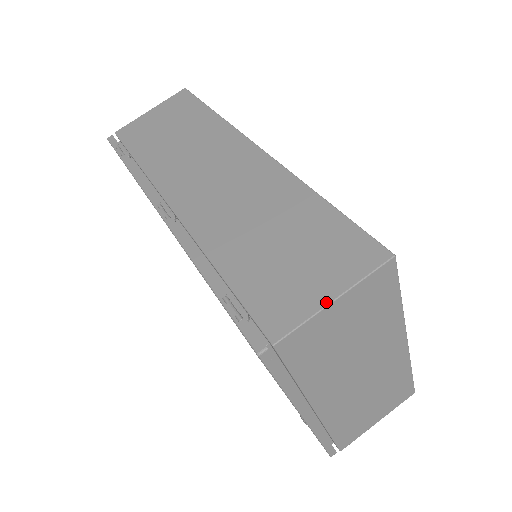
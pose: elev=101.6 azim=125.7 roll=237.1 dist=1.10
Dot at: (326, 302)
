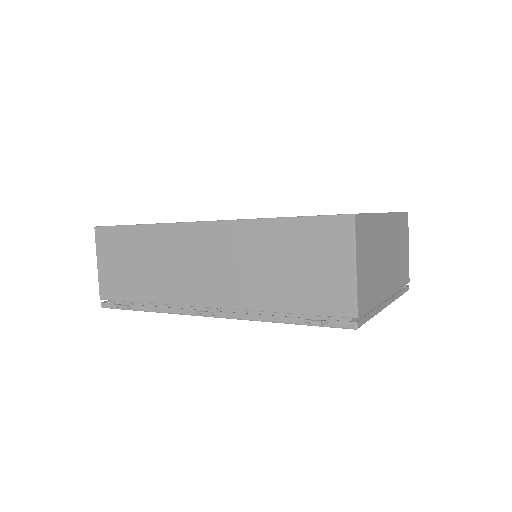
Dot at: (354, 273)
